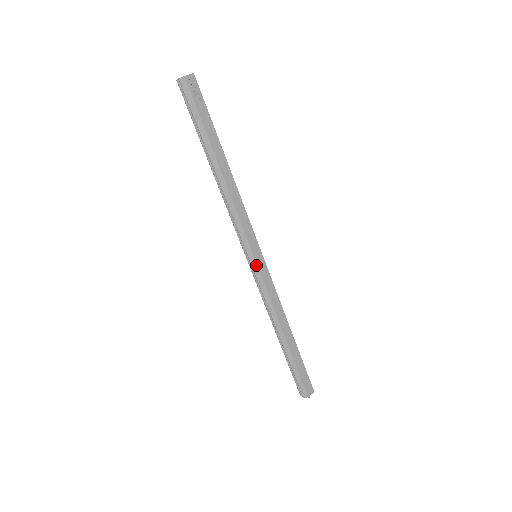
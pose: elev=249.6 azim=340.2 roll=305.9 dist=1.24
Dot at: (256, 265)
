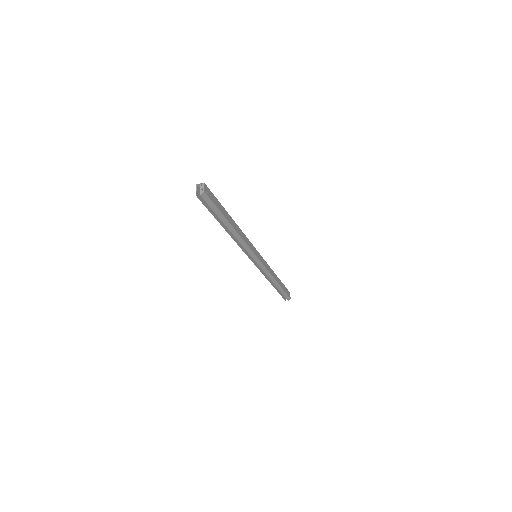
Dot at: (260, 261)
